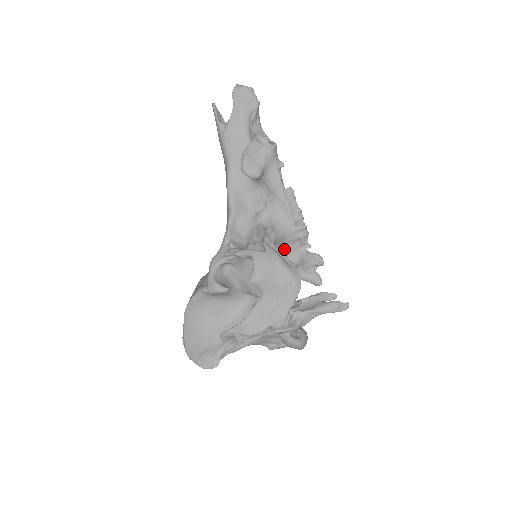
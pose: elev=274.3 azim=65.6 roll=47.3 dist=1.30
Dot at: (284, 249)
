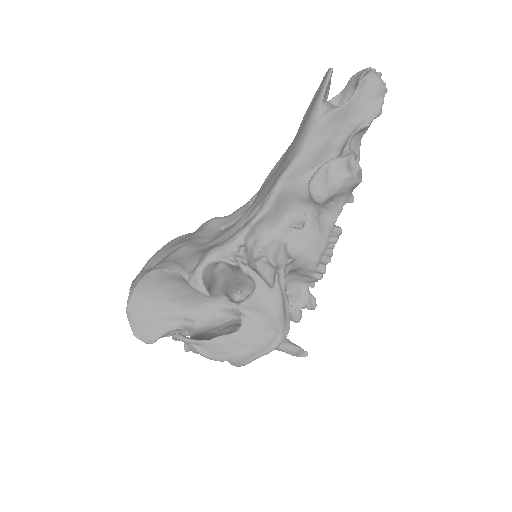
Dot at: (288, 274)
